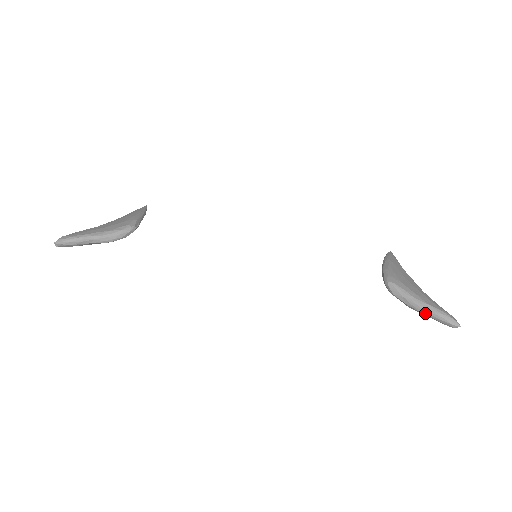
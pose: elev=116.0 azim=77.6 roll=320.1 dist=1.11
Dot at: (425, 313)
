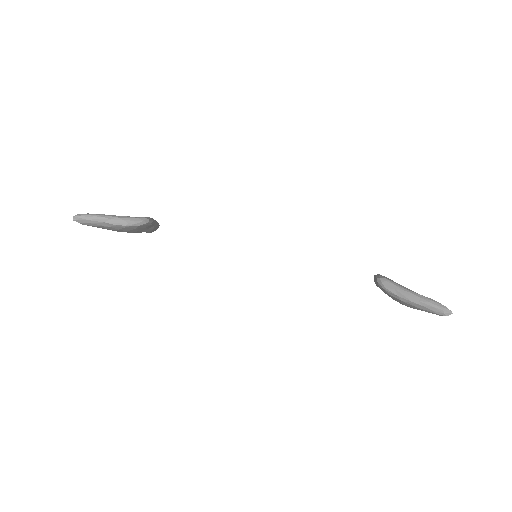
Dot at: (417, 302)
